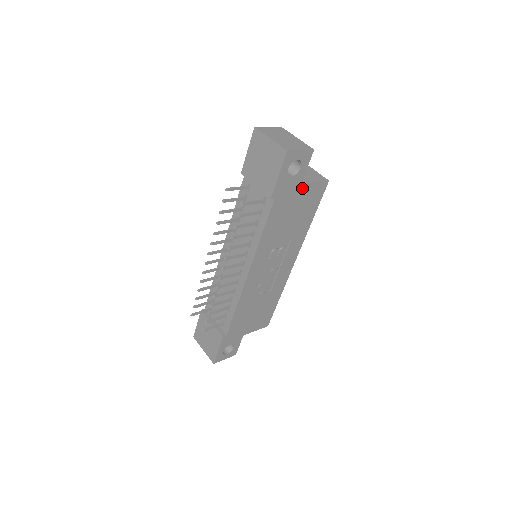
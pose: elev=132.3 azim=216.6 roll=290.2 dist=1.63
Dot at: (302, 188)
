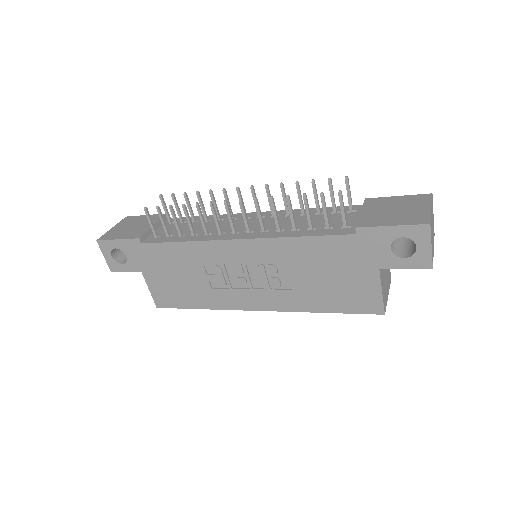
Dot at: (373, 274)
